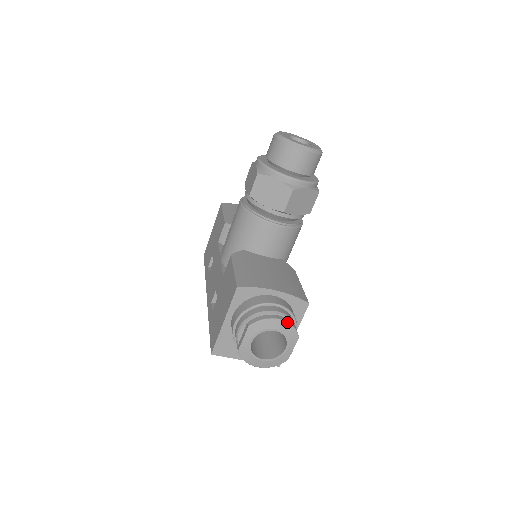
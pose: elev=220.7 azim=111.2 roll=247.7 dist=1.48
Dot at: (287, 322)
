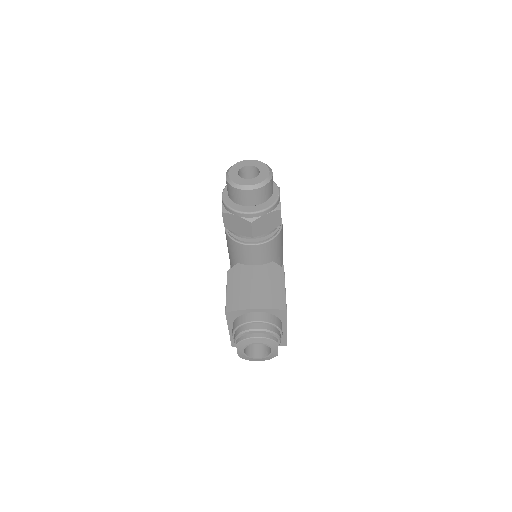
Dot at: (263, 338)
